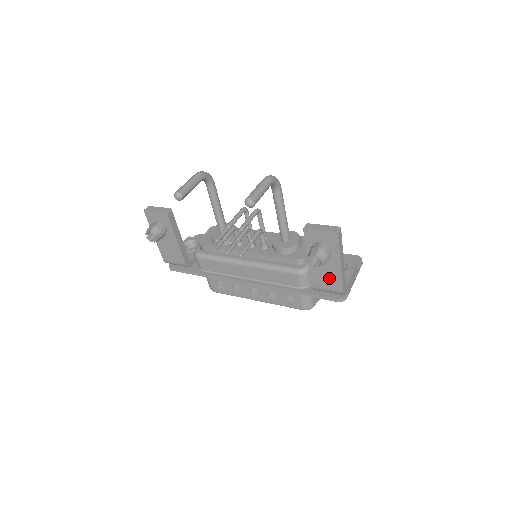
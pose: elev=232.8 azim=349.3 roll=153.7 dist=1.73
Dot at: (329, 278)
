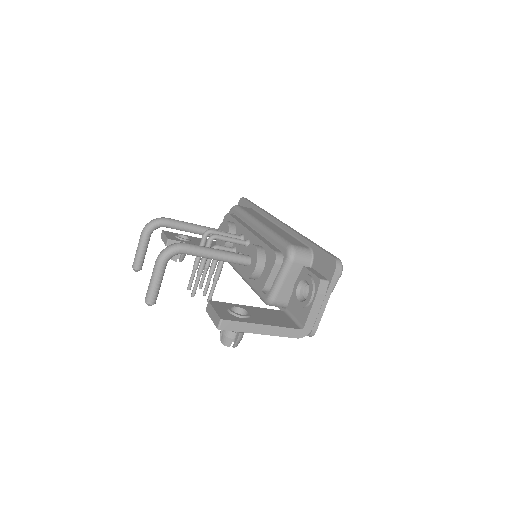
Dot at: occluded
